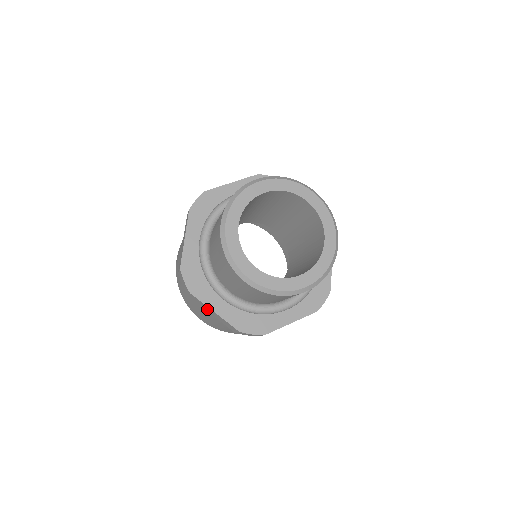
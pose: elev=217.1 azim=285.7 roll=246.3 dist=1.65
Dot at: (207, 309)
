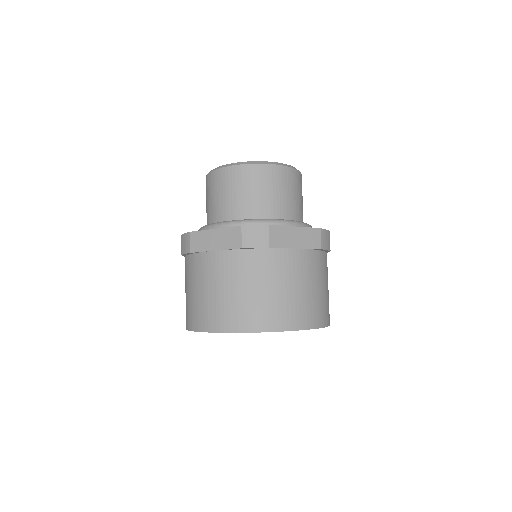
Dot at: (209, 242)
